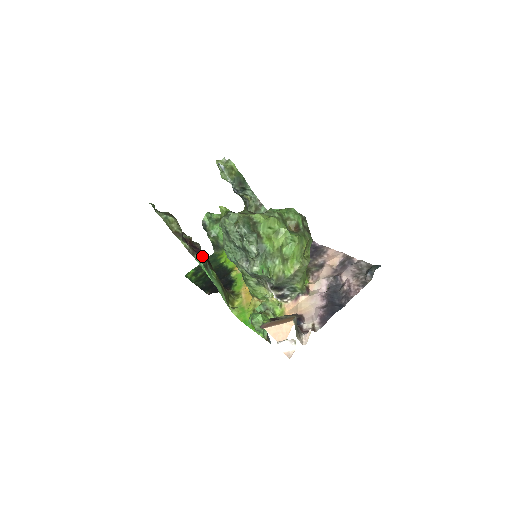
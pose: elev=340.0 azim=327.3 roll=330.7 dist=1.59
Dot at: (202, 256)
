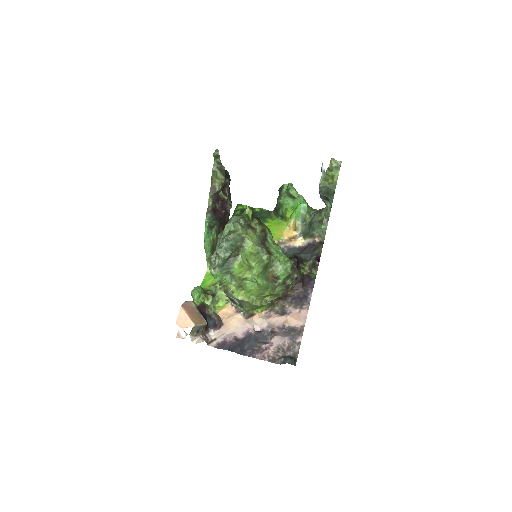
Dot at: (216, 219)
